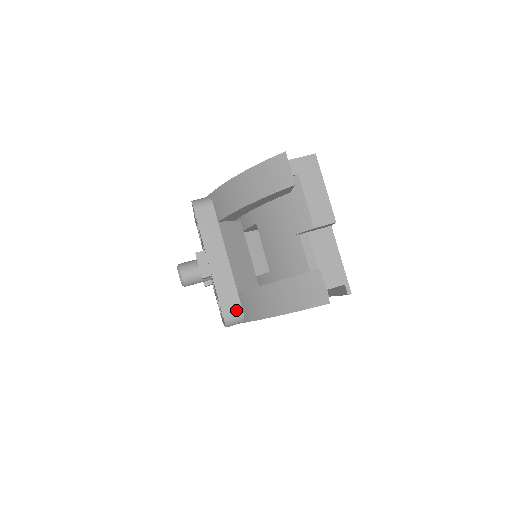
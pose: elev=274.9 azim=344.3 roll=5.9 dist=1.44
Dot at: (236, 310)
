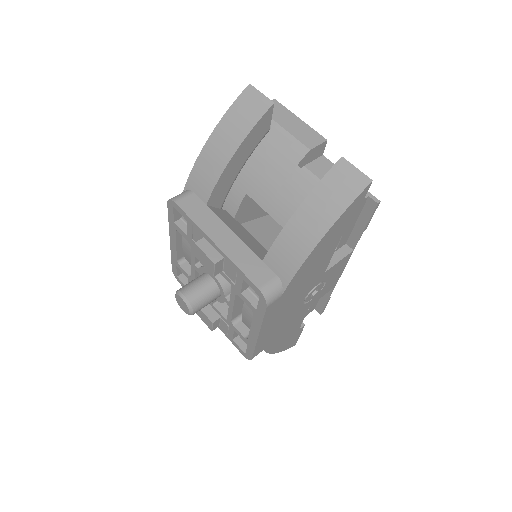
Dot at: (270, 278)
